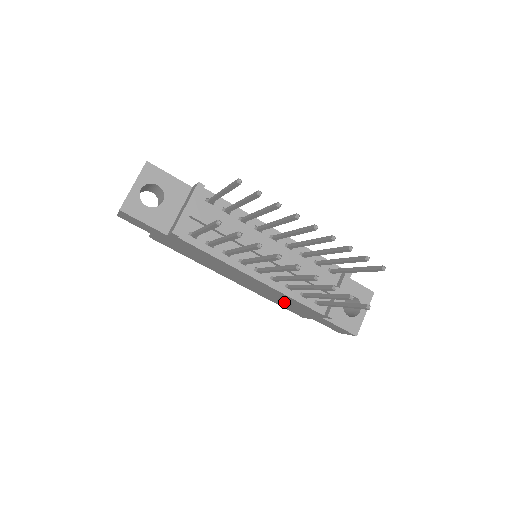
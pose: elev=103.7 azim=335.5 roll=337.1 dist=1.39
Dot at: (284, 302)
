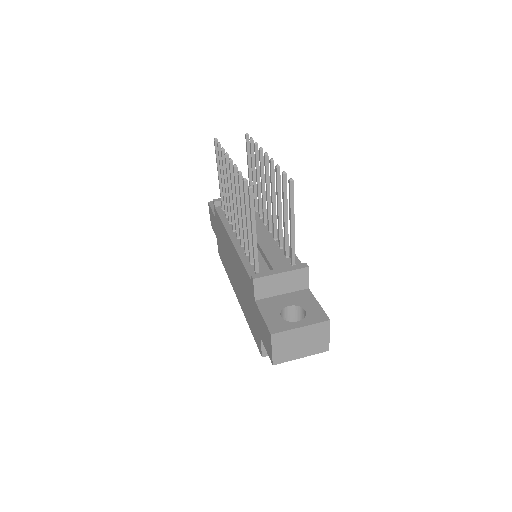
Dot at: (247, 301)
